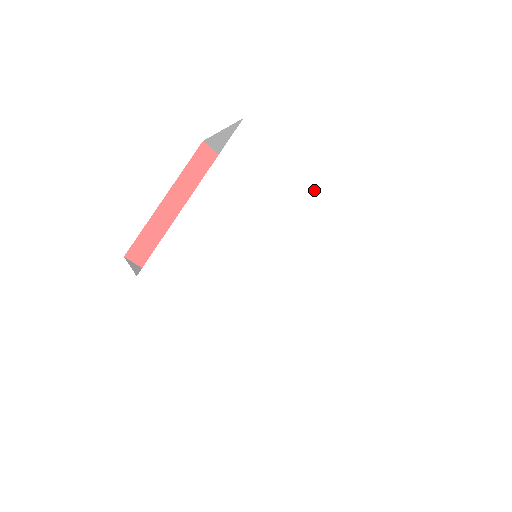
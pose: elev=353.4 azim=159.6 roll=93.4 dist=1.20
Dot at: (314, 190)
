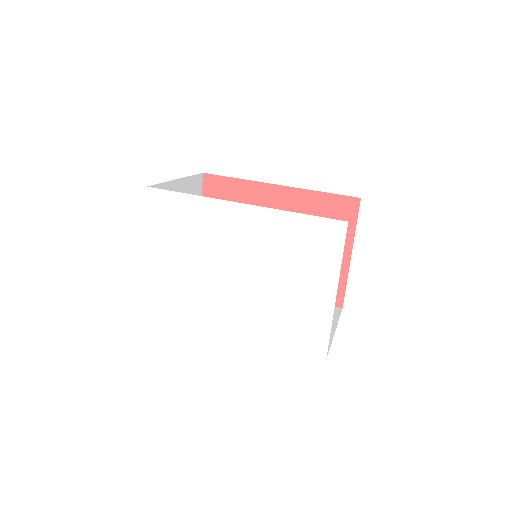
Dot at: (225, 206)
